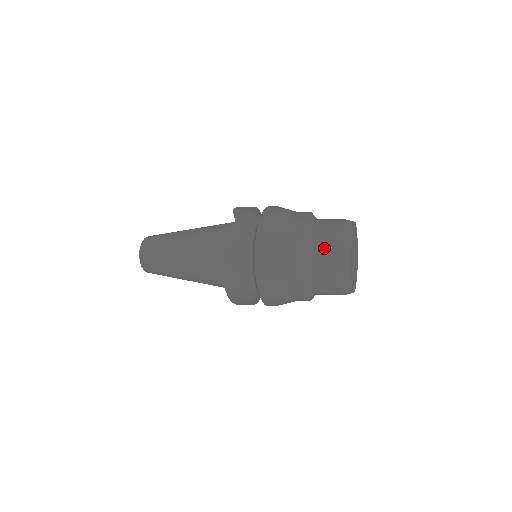
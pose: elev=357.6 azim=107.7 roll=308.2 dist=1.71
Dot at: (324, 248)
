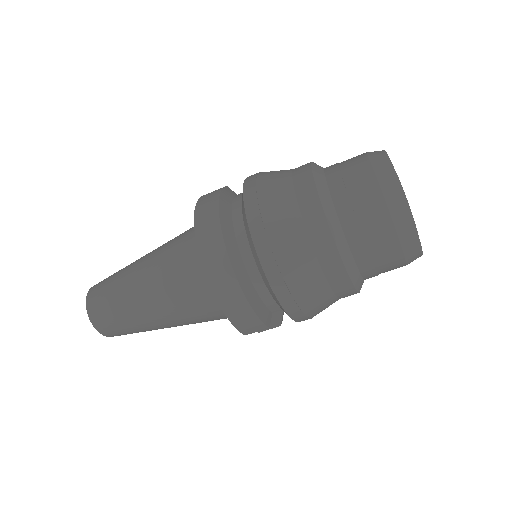
Dot at: (345, 163)
